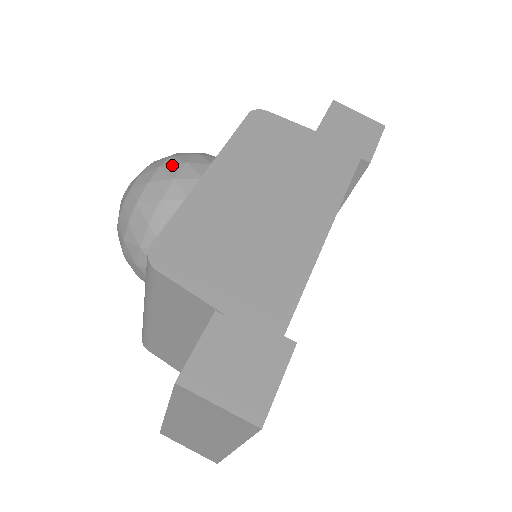
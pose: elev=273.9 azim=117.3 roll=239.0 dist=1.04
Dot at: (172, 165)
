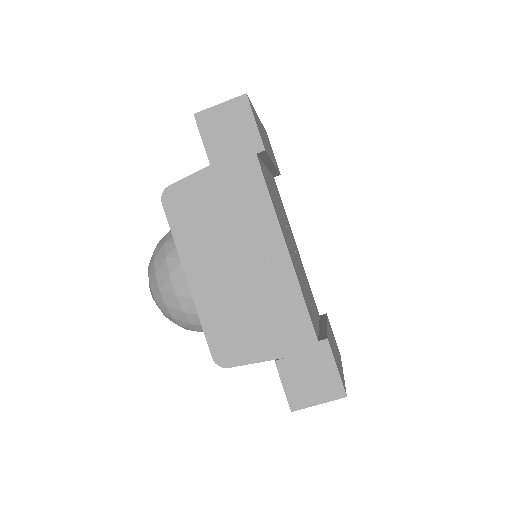
Dot at: (164, 284)
